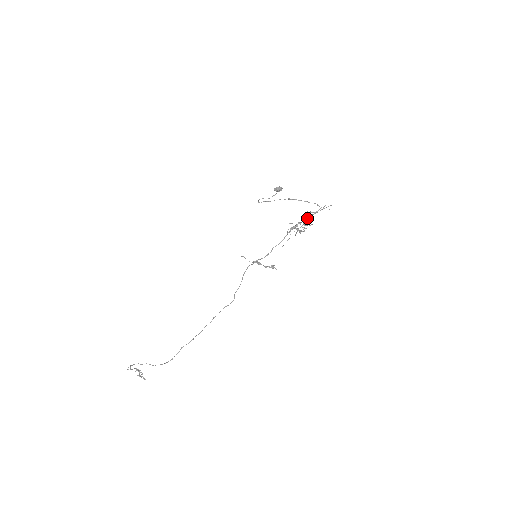
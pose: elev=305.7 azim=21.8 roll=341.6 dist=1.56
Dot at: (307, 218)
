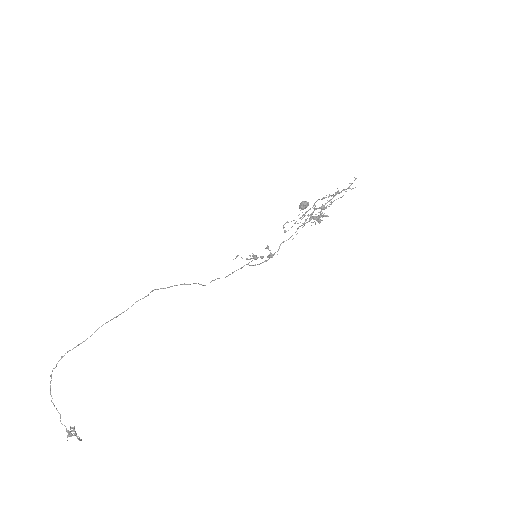
Dot at: occluded
